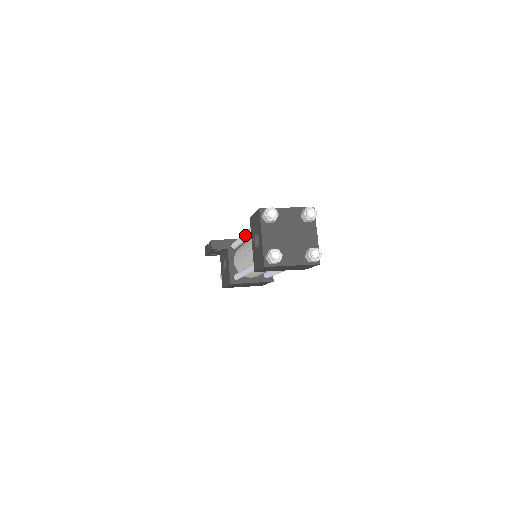
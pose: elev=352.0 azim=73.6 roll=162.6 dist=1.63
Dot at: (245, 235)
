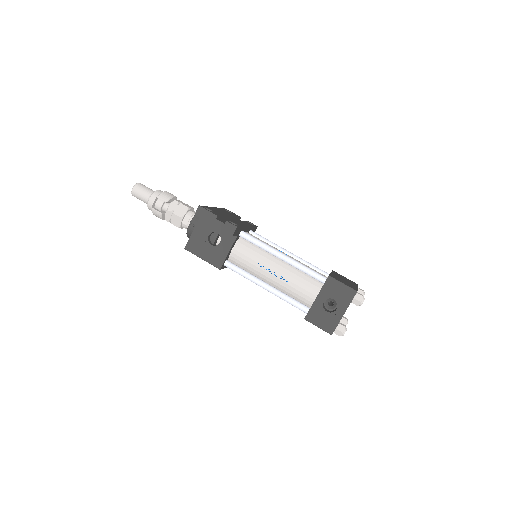
Dot at: (292, 264)
